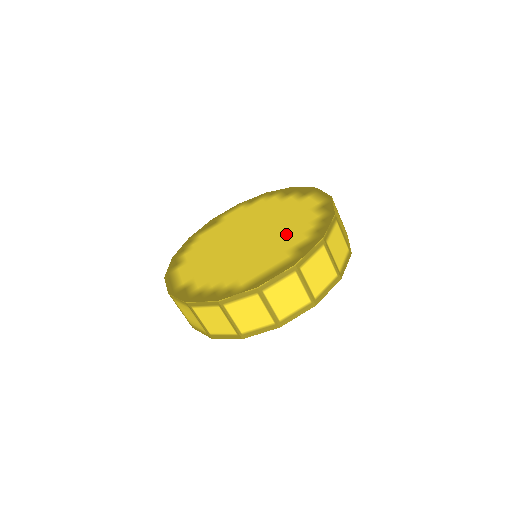
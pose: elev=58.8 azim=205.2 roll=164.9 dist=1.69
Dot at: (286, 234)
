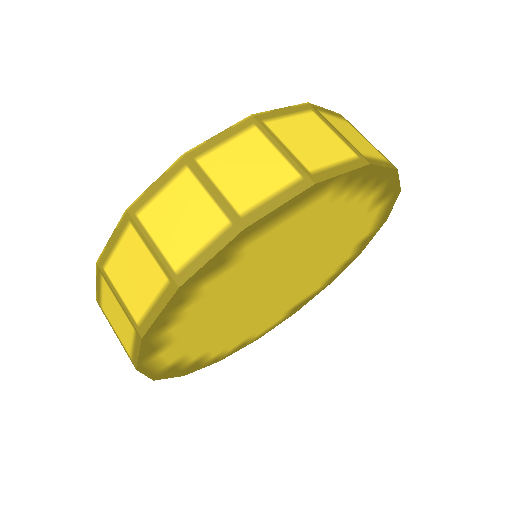
Dot at: occluded
